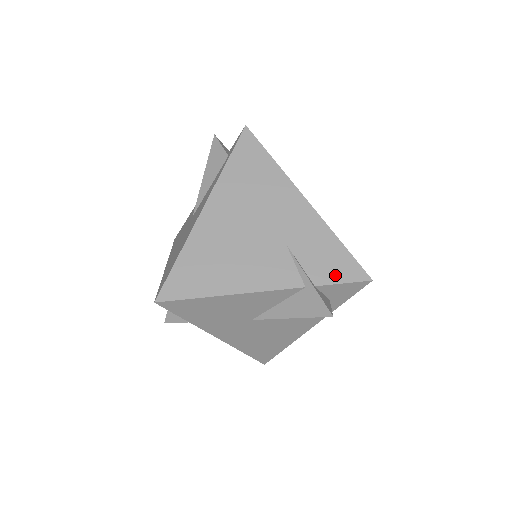
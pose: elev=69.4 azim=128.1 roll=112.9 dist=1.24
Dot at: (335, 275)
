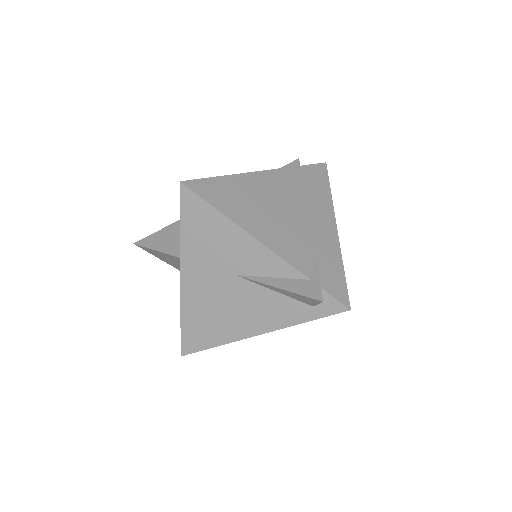
Dot at: occluded
